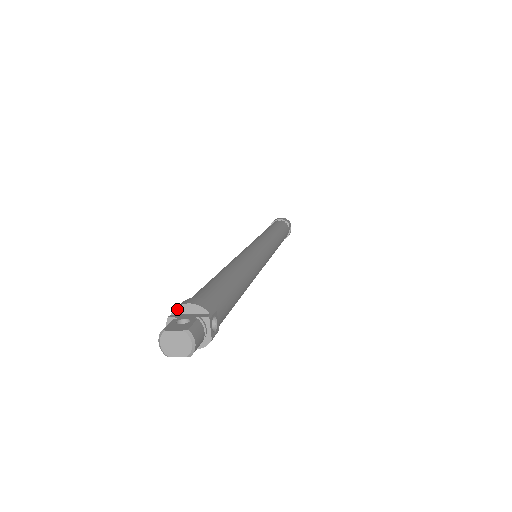
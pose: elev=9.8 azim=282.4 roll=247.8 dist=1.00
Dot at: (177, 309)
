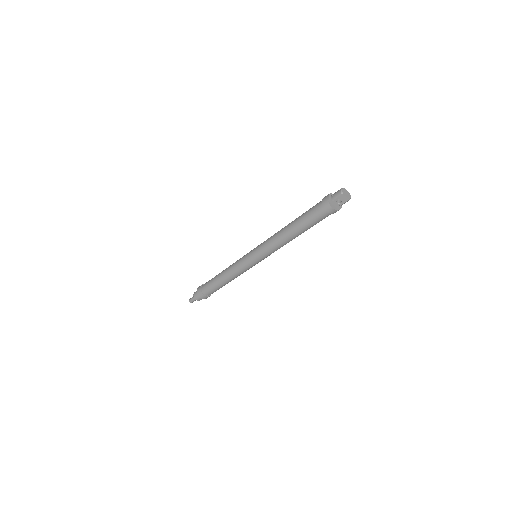
Dot at: (331, 194)
